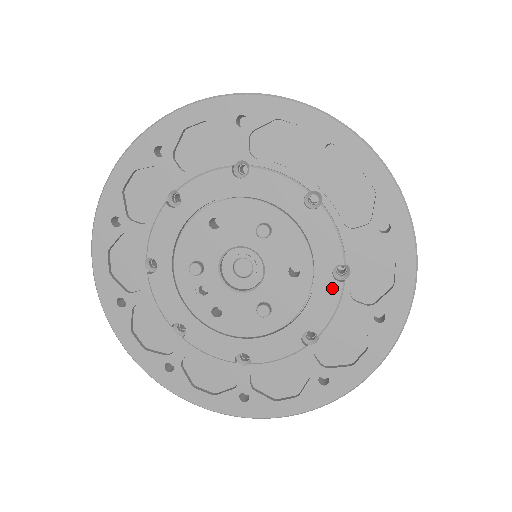
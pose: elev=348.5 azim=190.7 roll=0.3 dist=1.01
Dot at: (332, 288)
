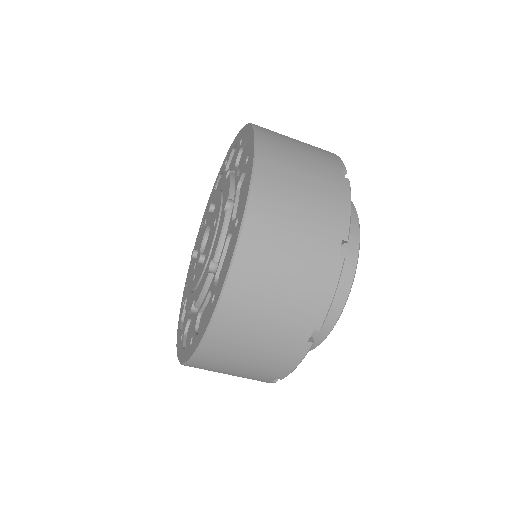
Dot at: (223, 219)
